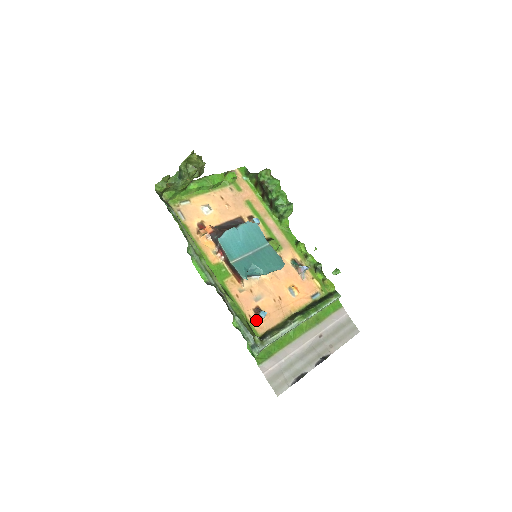
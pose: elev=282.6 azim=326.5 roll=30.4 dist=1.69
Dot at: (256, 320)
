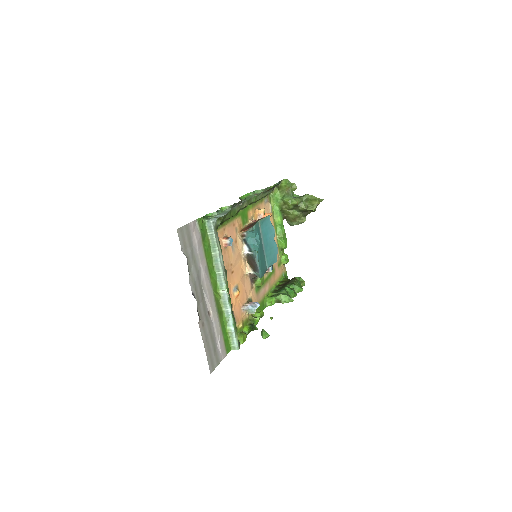
Dot at: (222, 235)
